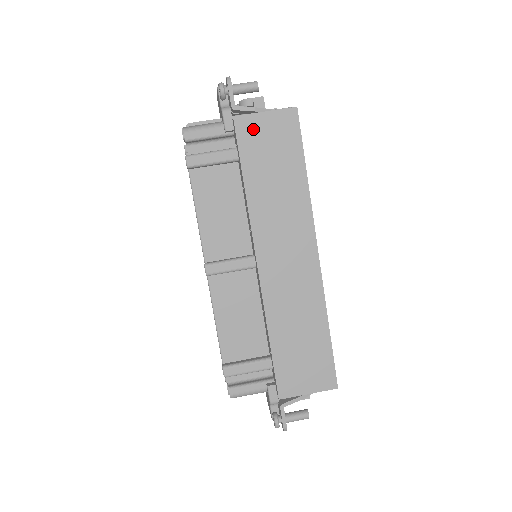
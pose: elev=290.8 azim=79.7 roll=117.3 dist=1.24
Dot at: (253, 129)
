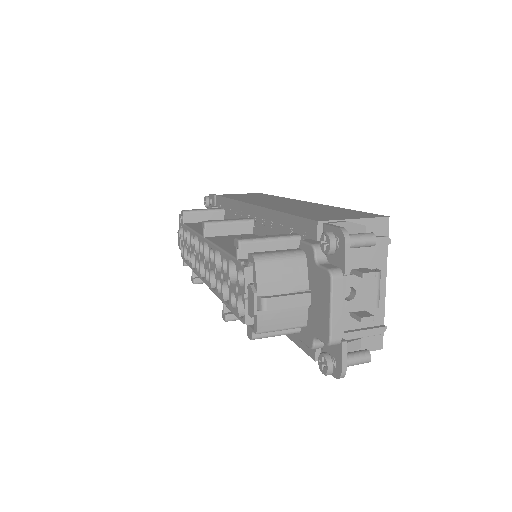
Dot at: occluded
